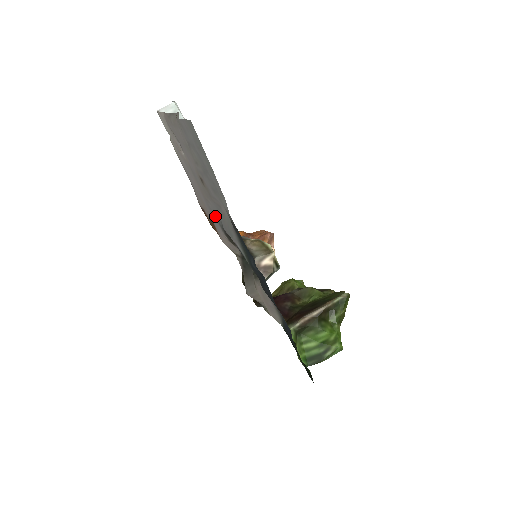
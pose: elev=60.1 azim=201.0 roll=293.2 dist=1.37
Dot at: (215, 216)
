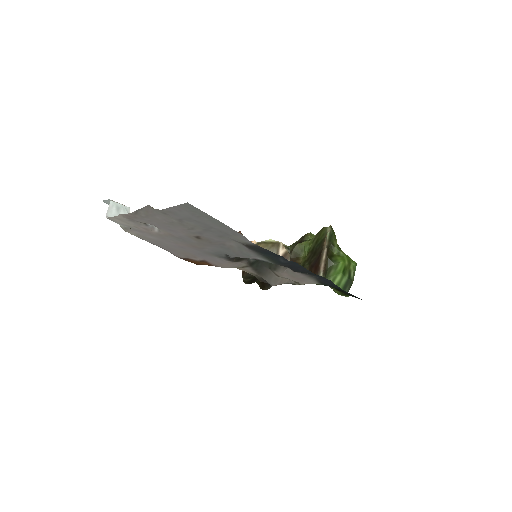
Dot at: (214, 254)
